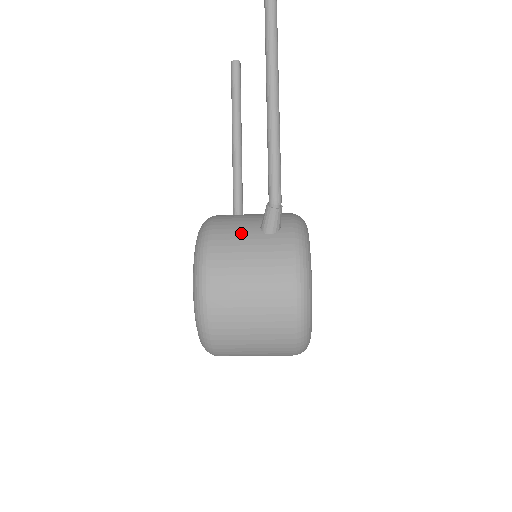
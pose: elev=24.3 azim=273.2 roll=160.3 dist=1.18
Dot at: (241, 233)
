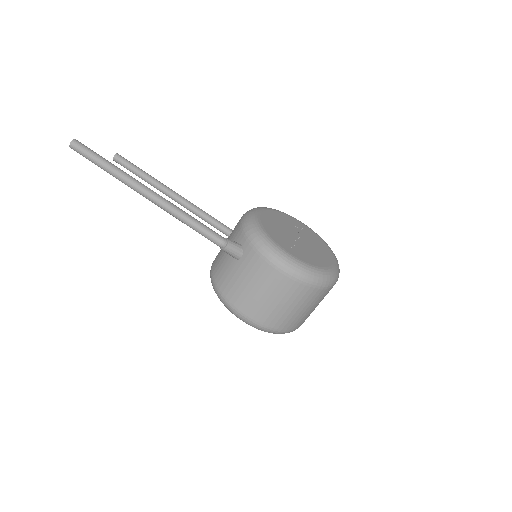
Dot at: (229, 273)
